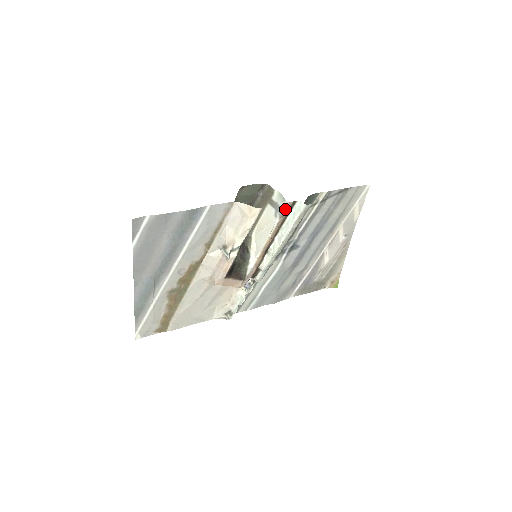
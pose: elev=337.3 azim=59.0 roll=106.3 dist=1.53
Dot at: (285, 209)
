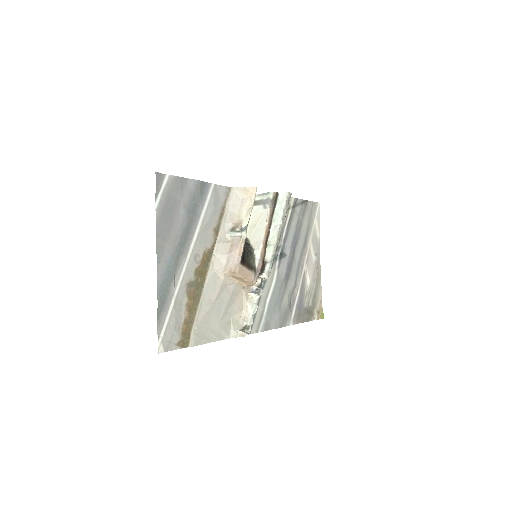
Dot at: (272, 198)
